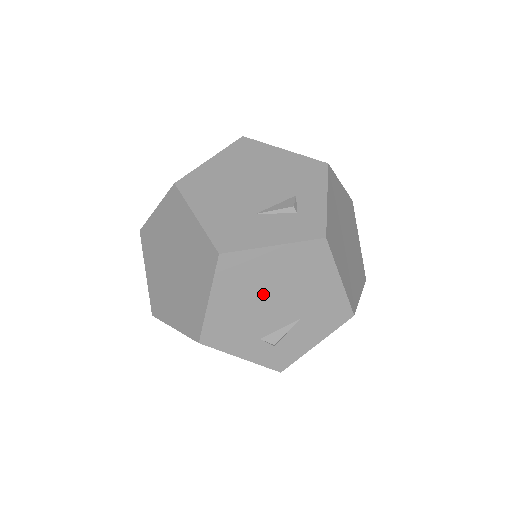
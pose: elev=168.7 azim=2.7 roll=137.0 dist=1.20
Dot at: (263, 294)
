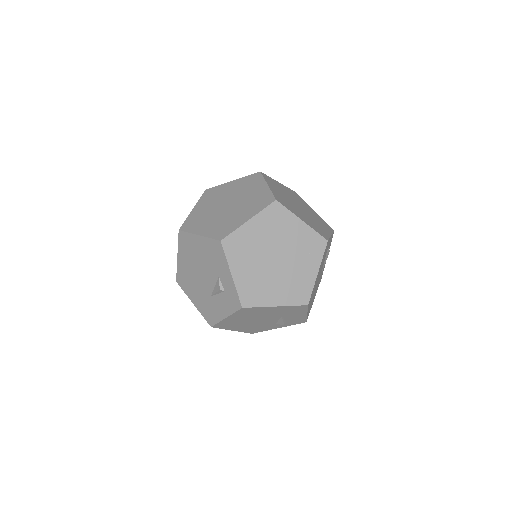
Dot at: (250, 322)
